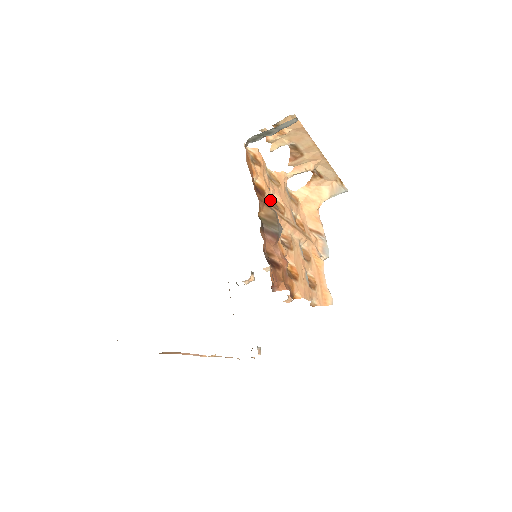
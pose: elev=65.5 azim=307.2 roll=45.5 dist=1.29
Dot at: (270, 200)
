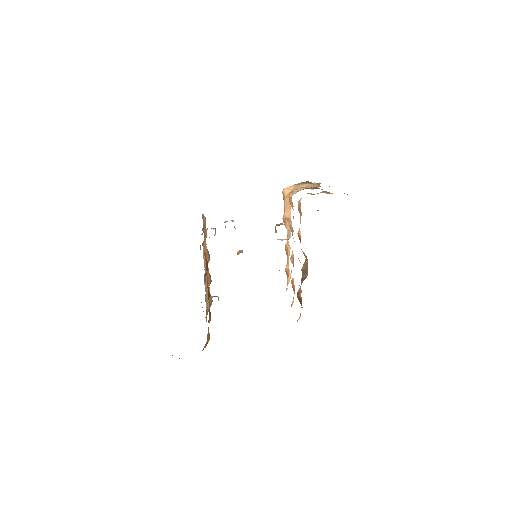
Dot at: occluded
